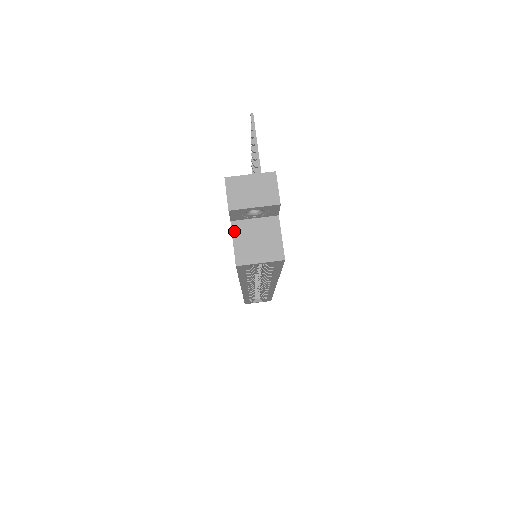
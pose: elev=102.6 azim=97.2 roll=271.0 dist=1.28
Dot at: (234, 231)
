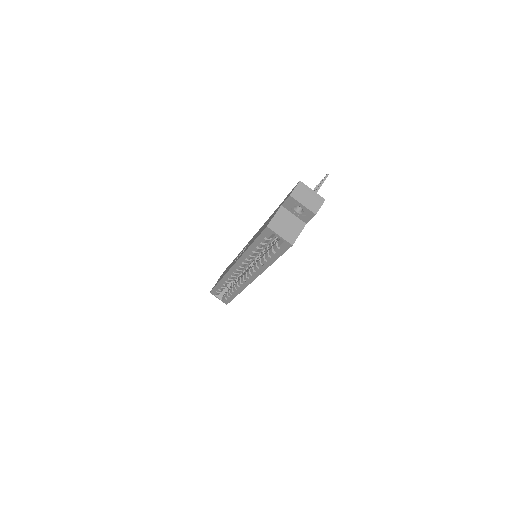
Dot at: (279, 211)
